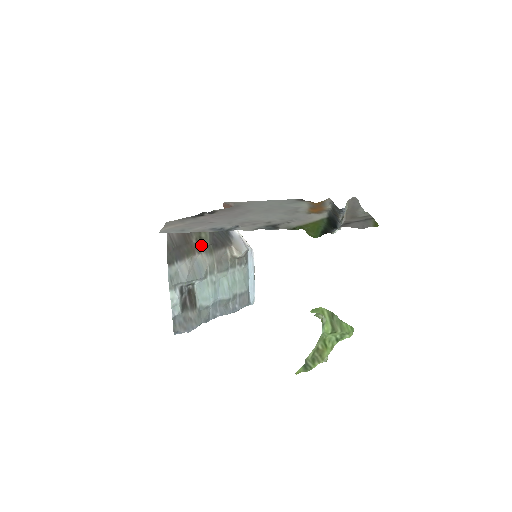
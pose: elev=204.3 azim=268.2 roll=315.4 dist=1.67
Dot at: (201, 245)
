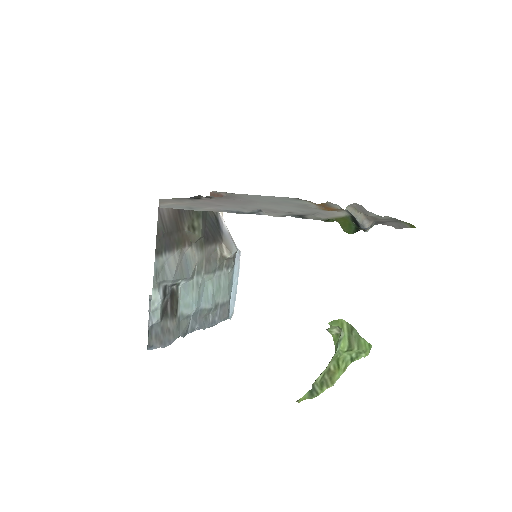
Dot at: (193, 236)
